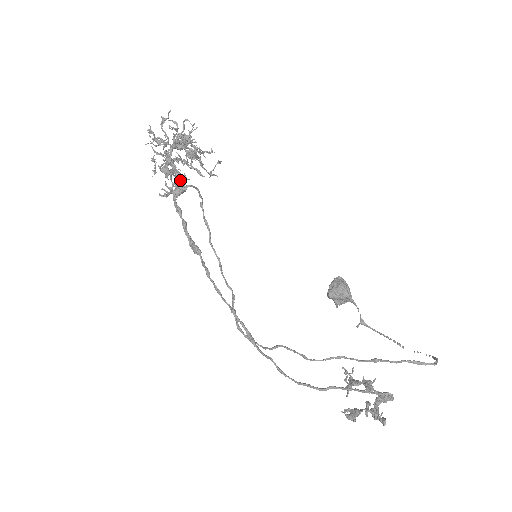
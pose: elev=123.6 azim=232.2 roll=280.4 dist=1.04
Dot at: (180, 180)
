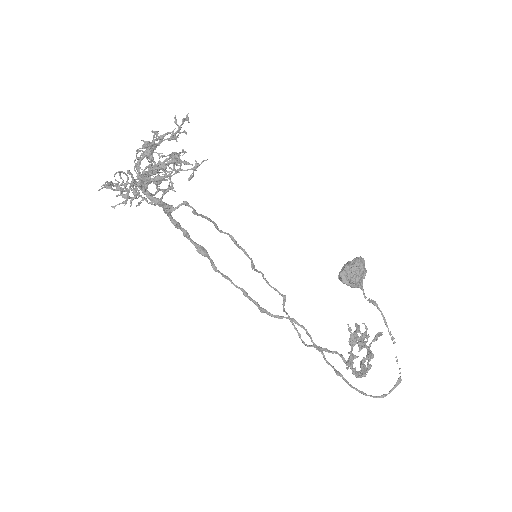
Dot at: (162, 207)
